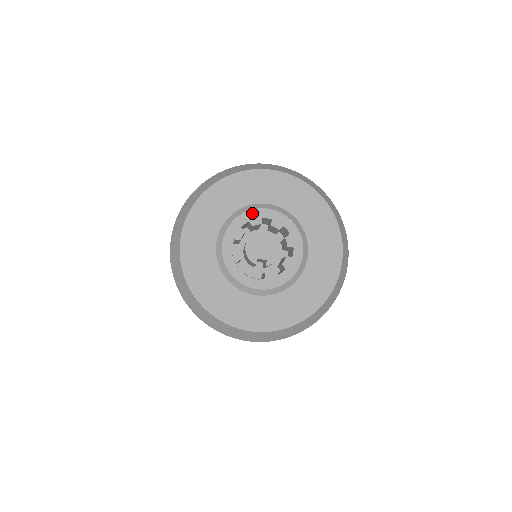
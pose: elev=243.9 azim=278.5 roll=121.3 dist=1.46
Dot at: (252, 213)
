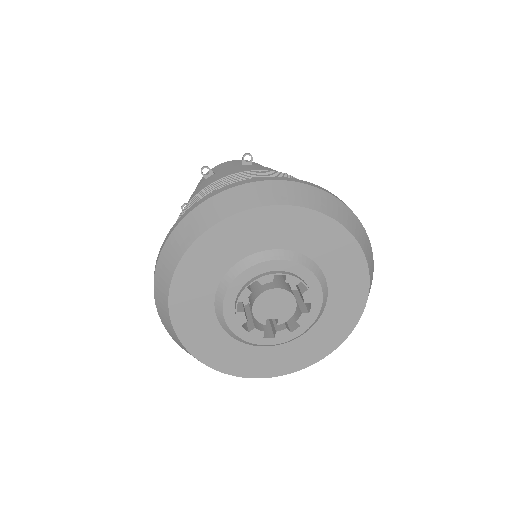
Dot at: (261, 267)
